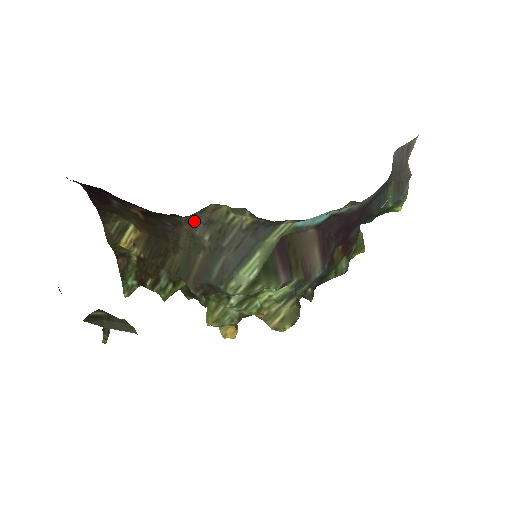
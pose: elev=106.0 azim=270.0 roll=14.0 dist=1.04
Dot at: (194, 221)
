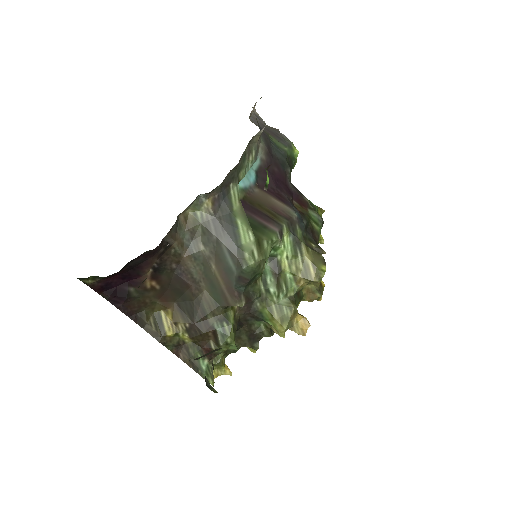
Dot at: (184, 243)
